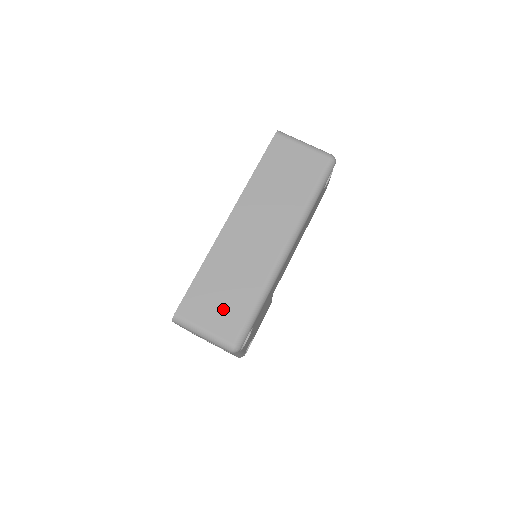
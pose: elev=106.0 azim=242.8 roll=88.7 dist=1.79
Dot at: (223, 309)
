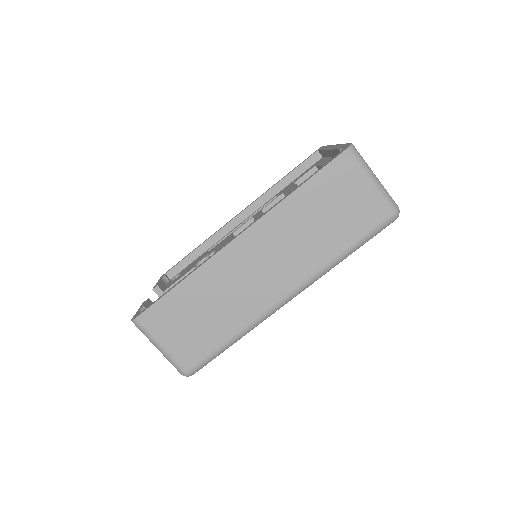
Dot at: (190, 334)
